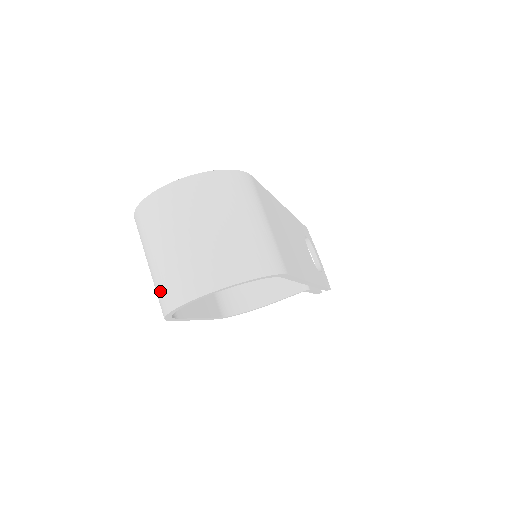
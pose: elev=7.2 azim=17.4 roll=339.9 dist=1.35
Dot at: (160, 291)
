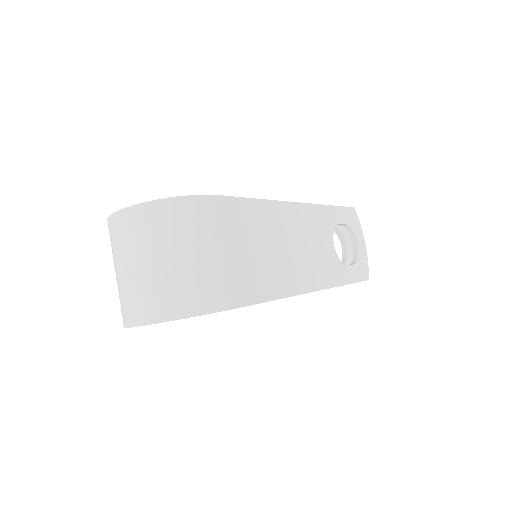
Dot at: occluded
